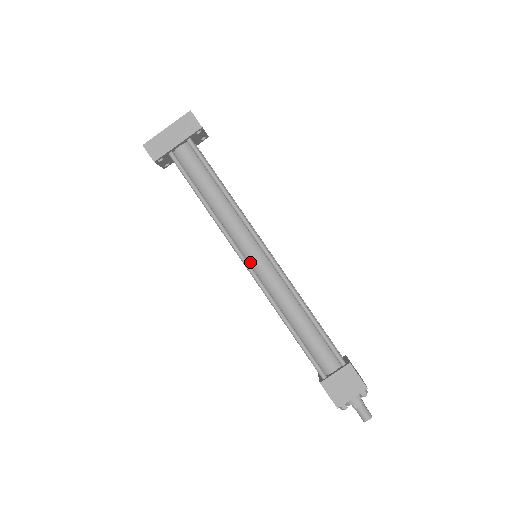
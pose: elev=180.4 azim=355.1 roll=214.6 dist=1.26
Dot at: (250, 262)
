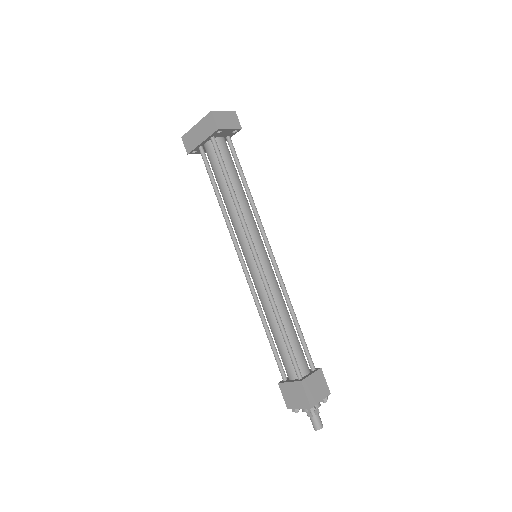
Dot at: (246, 262)
